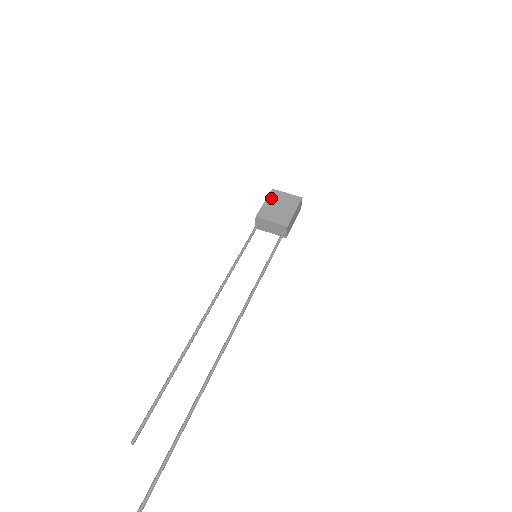
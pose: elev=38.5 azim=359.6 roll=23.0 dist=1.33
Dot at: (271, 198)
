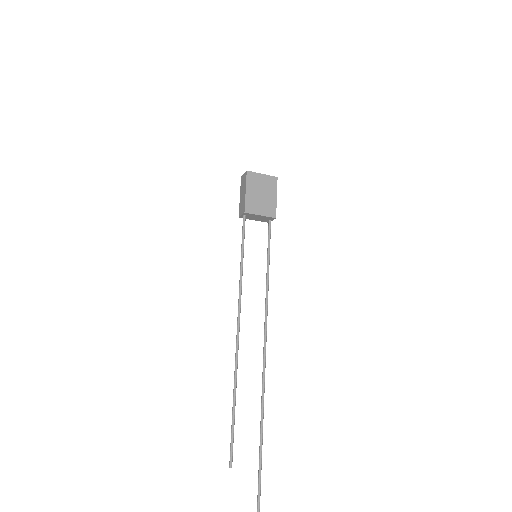
Dot at: (250, 184)
